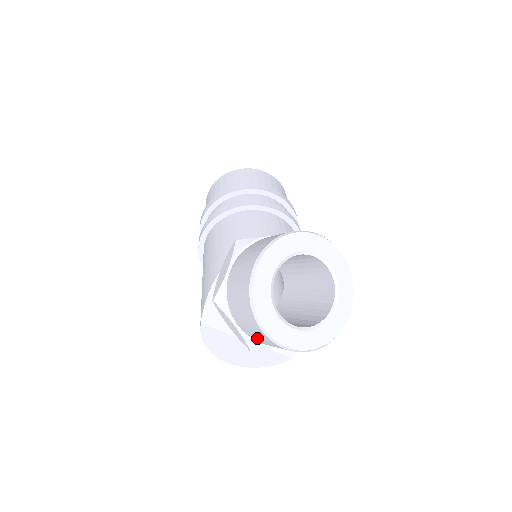
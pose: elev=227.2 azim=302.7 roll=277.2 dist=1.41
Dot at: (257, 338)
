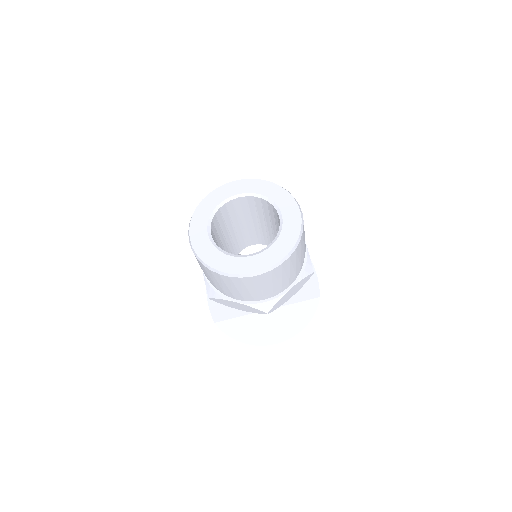
Dot at: (246, 292)
